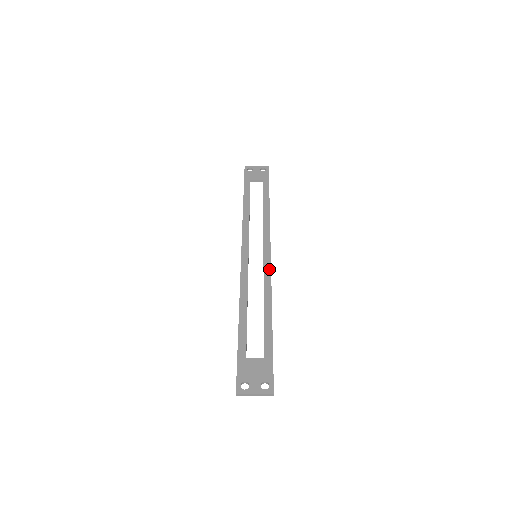
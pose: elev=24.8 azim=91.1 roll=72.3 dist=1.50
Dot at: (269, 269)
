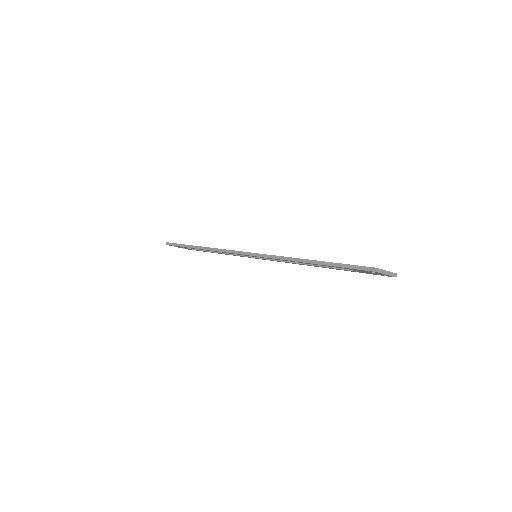
Dot at: occluded
